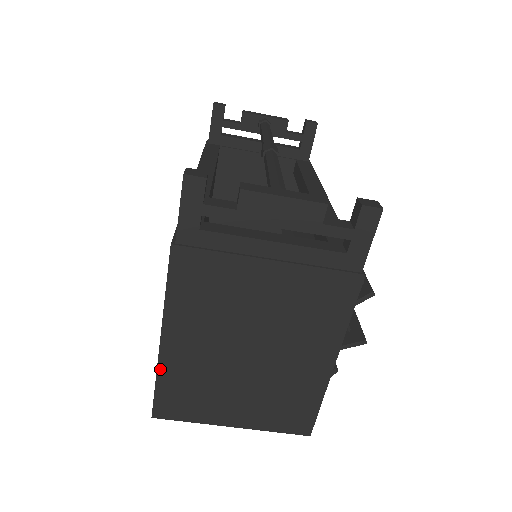
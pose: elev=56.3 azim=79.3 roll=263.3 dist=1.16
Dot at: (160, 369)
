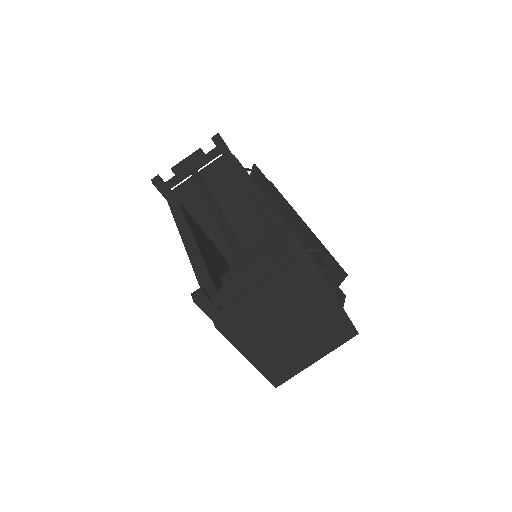
Dot at: (260, 370)
